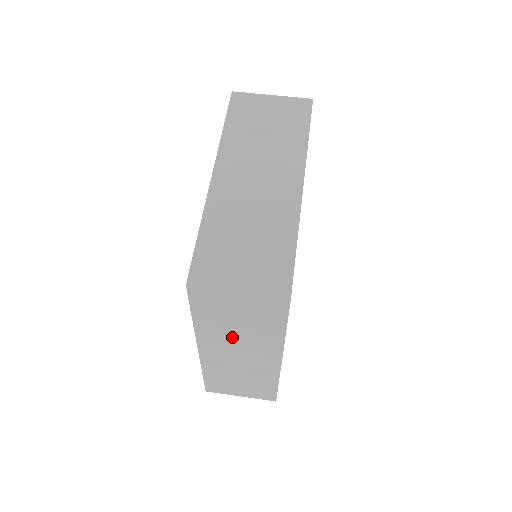
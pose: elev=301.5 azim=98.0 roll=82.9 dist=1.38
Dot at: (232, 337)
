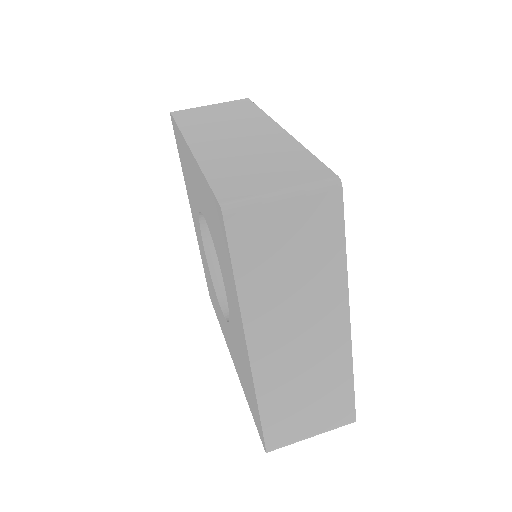
Dot at: (286, 296)
